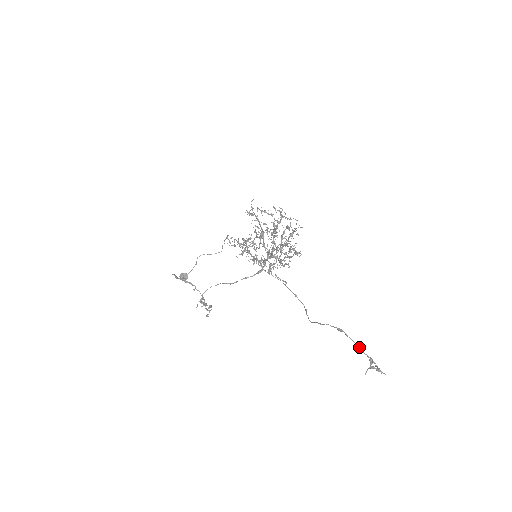
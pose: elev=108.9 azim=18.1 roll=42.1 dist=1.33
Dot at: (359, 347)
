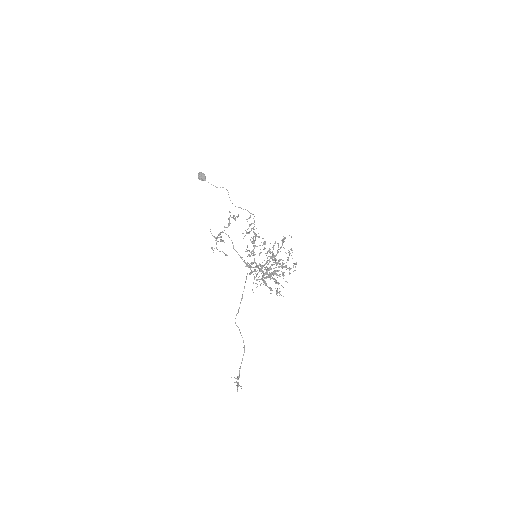
Dot at: occluded
